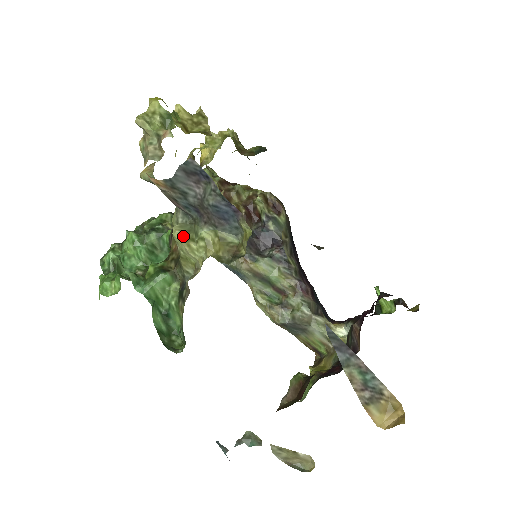
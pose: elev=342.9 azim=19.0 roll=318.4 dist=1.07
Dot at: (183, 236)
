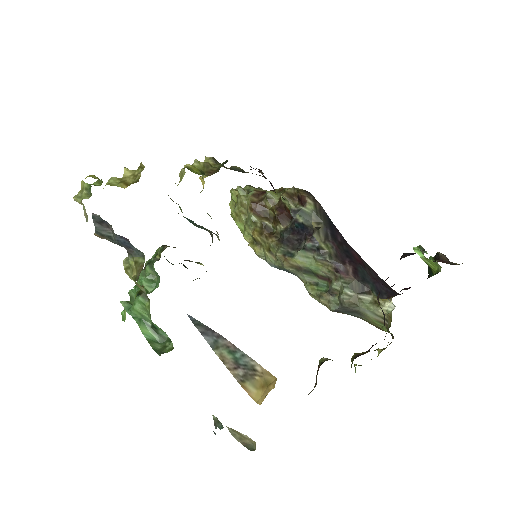
Dot at: (126, 267)
